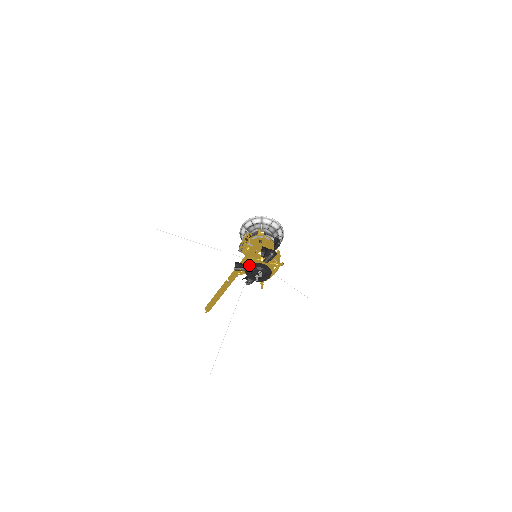
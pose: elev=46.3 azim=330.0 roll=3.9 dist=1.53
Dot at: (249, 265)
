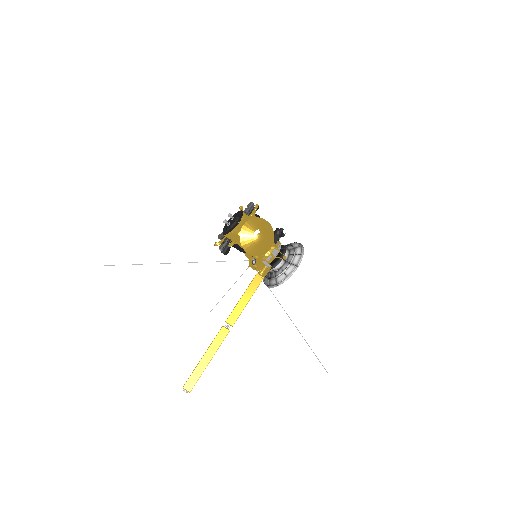
Dot at: (229, 220)
